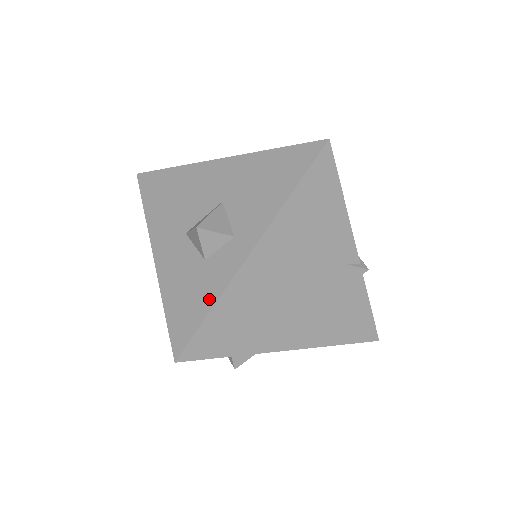
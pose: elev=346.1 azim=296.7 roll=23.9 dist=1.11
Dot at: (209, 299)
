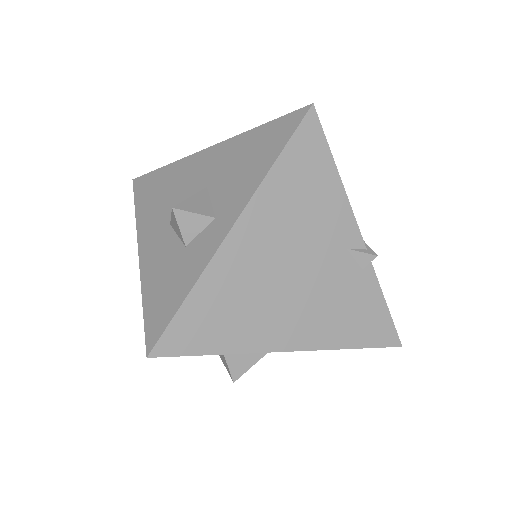
Dot at: (186, 285)
